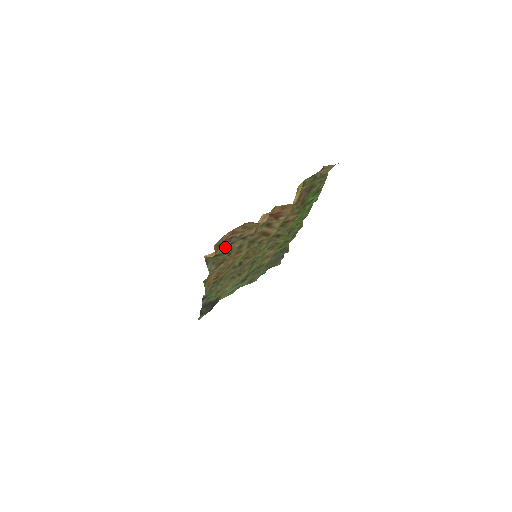
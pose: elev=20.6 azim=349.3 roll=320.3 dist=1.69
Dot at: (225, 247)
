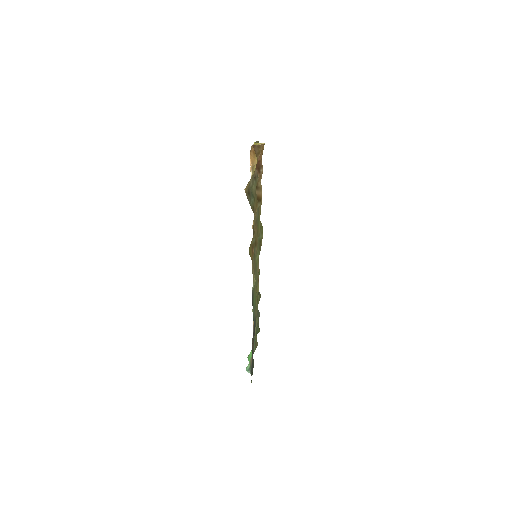
Dot at: (251, 179)
